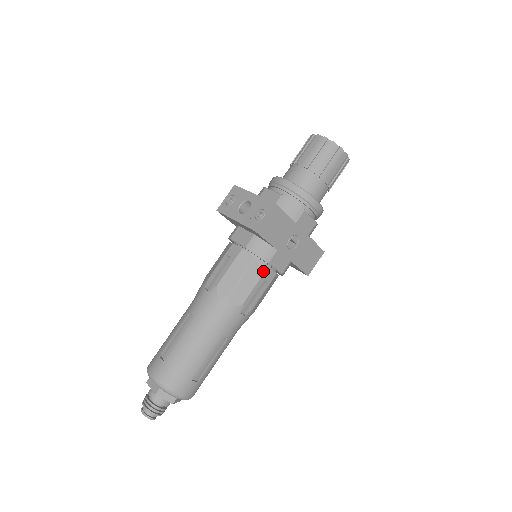
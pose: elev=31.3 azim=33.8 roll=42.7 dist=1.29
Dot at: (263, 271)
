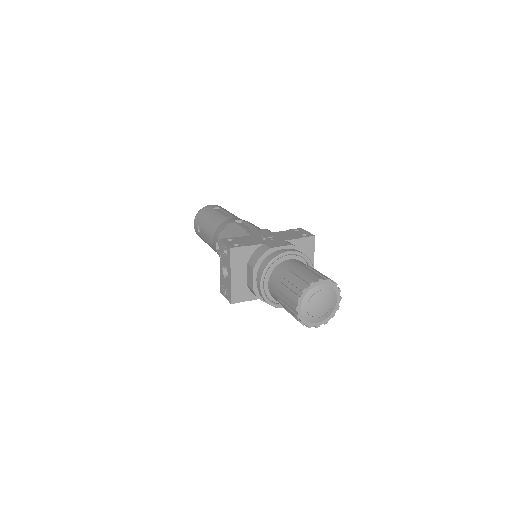
Dot at: occluded
